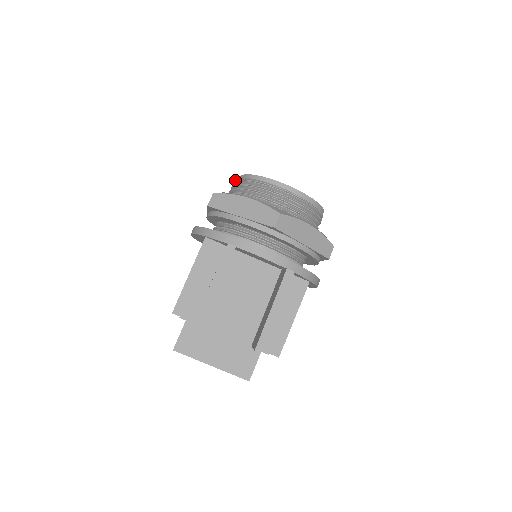
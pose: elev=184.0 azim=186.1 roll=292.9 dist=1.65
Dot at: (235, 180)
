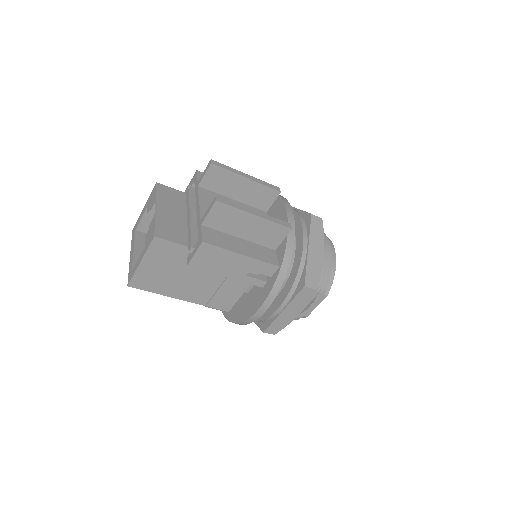
Dot at: occluded
